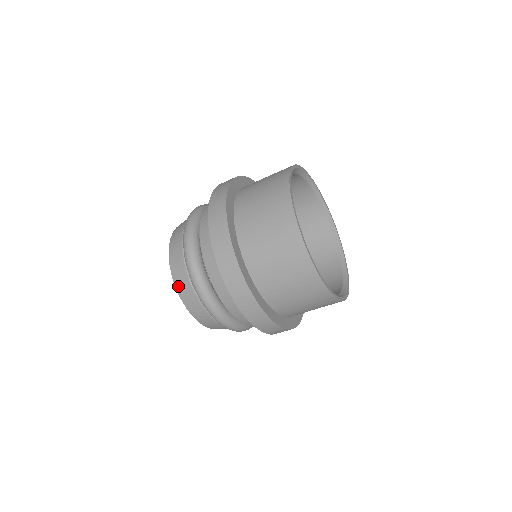
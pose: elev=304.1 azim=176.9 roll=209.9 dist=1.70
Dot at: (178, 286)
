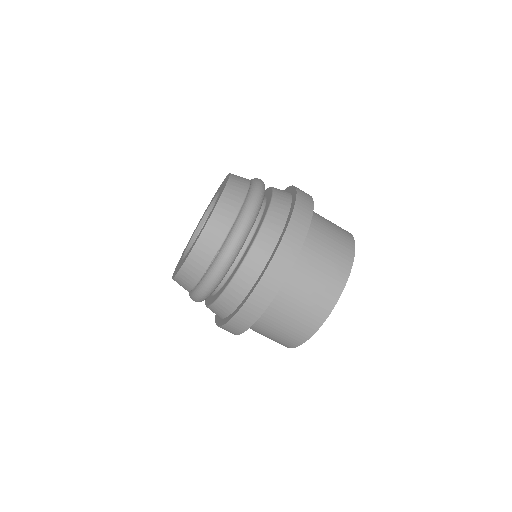
Dot at: (205, 236)
